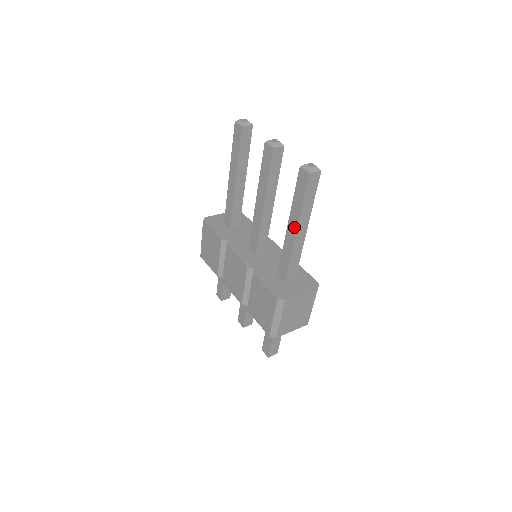
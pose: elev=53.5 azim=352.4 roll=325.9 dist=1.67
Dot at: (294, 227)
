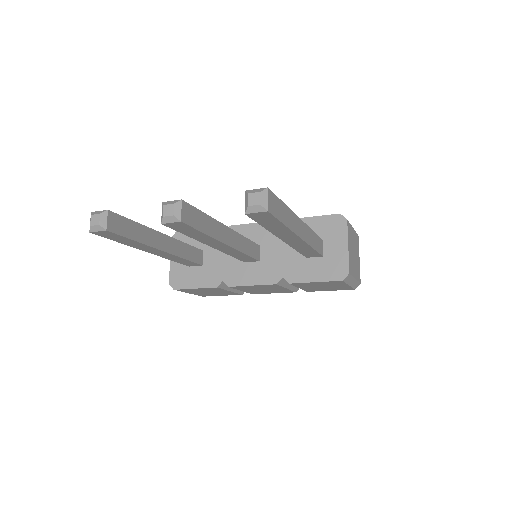
Dot at: (293, 238)
